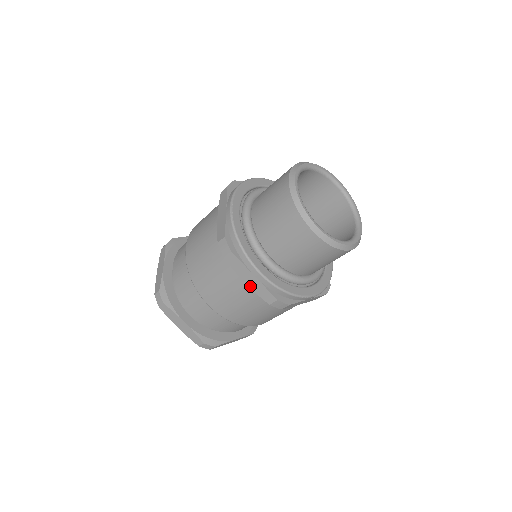
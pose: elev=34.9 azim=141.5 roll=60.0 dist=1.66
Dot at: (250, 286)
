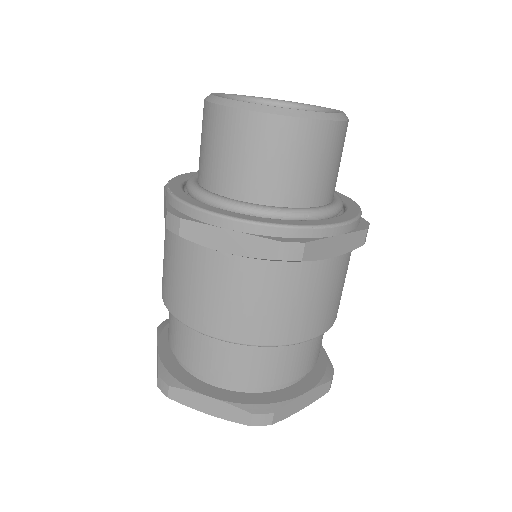
Dot at: (235, 252)
